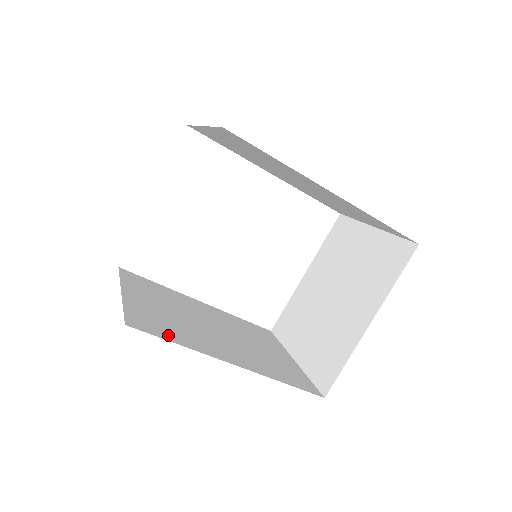
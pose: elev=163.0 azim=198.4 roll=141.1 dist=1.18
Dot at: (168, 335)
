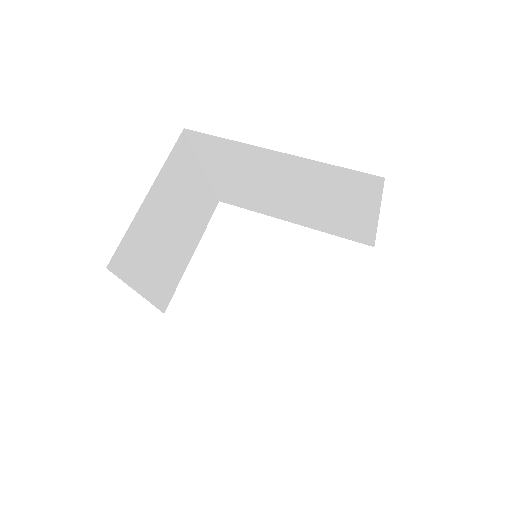
Dot at: occluded
